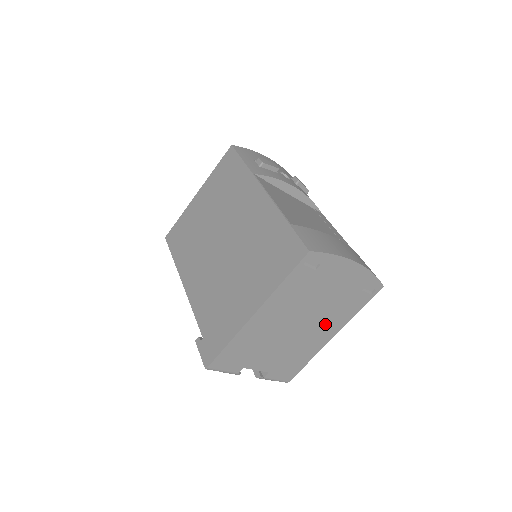
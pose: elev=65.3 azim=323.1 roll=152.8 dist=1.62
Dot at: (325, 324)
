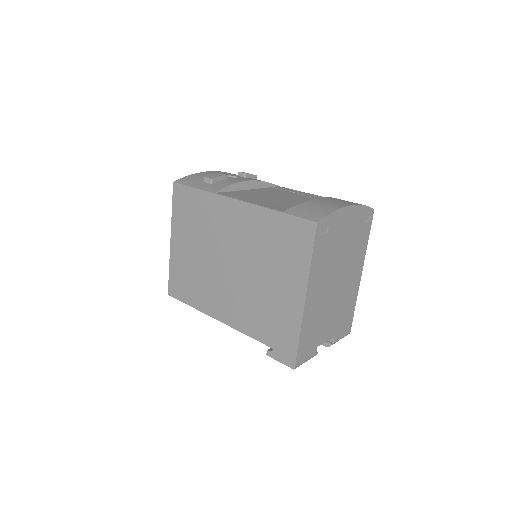
Dot at: (352, 269)
